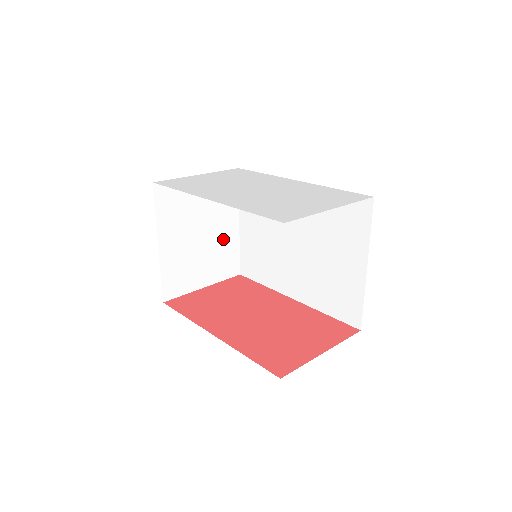
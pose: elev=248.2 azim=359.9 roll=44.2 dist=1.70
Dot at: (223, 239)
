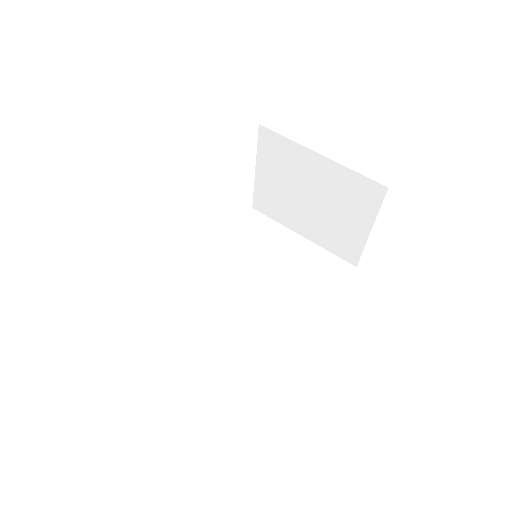
Dot at: occluded
